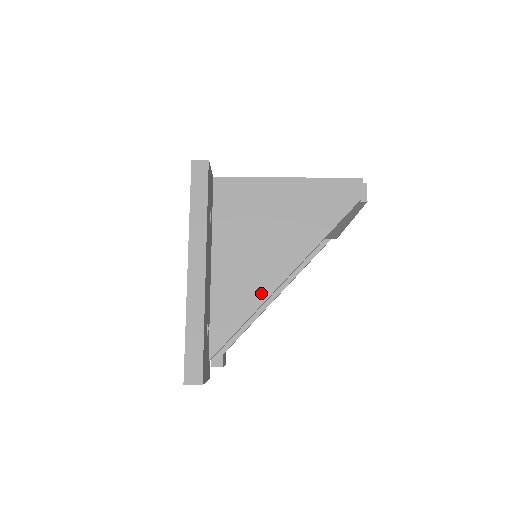
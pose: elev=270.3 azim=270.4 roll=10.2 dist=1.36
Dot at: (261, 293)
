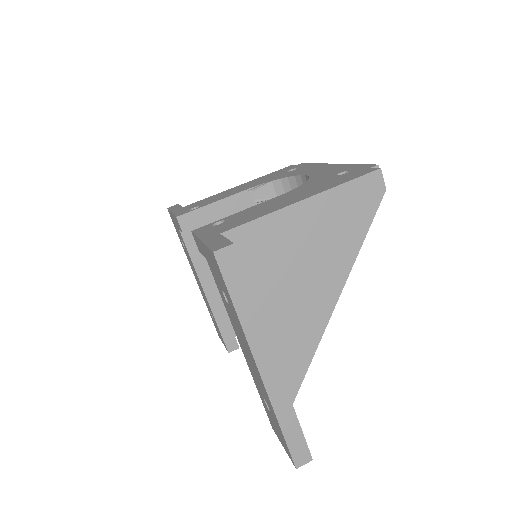
Dot at: (315, 333)
